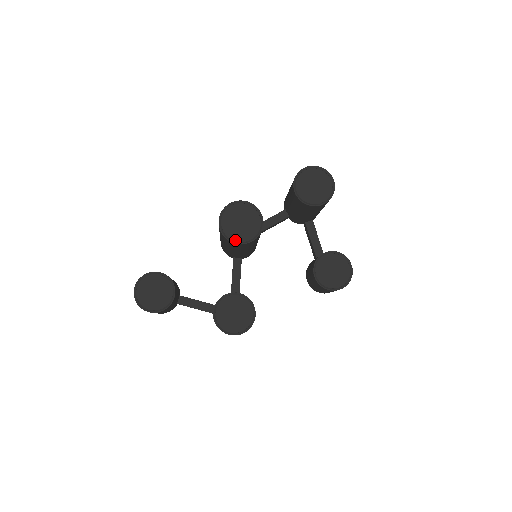
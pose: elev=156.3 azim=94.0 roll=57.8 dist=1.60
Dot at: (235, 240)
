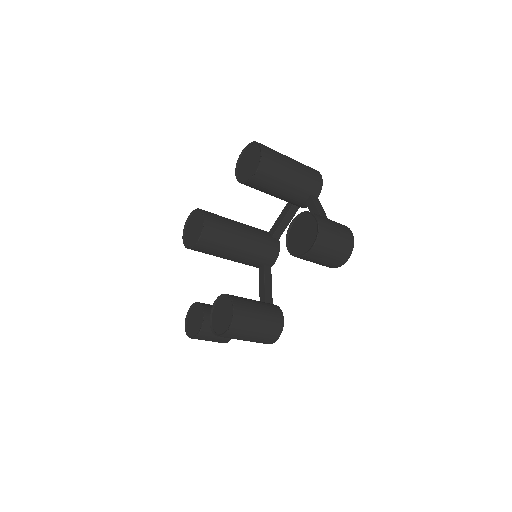
Dot at: (191, 246)
